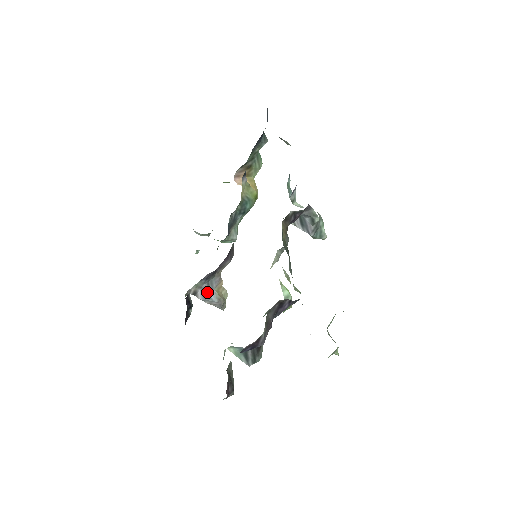
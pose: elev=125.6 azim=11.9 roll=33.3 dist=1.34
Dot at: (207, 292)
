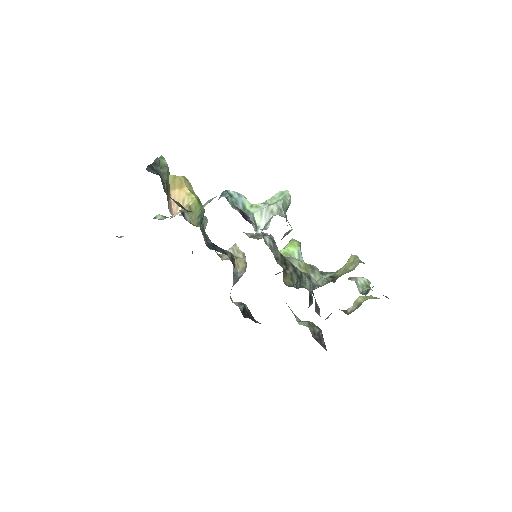
Dot at: (236, 279)
